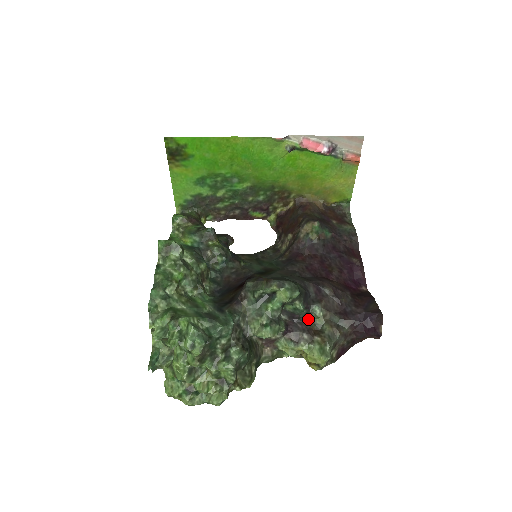
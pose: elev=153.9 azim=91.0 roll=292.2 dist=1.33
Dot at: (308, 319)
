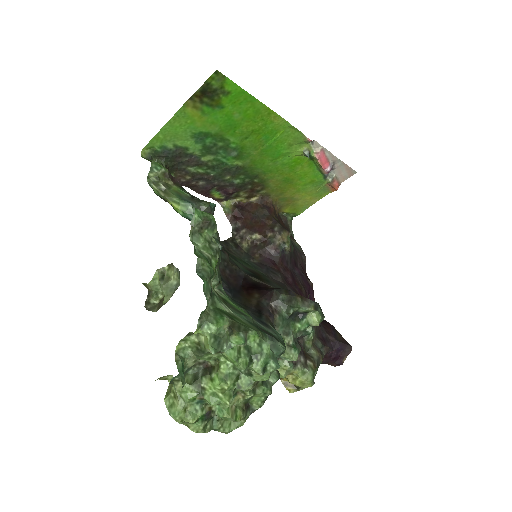
Dot at: (301, 340)
